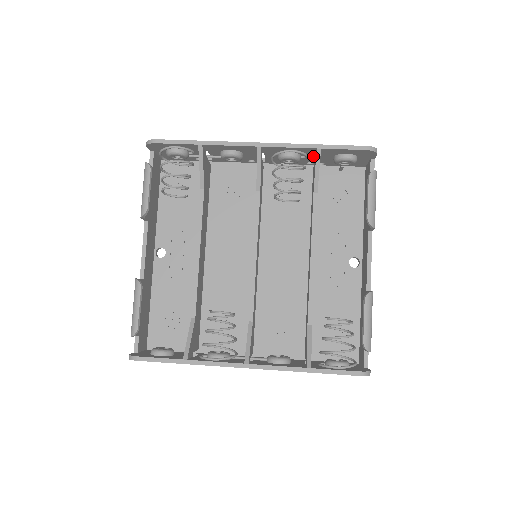
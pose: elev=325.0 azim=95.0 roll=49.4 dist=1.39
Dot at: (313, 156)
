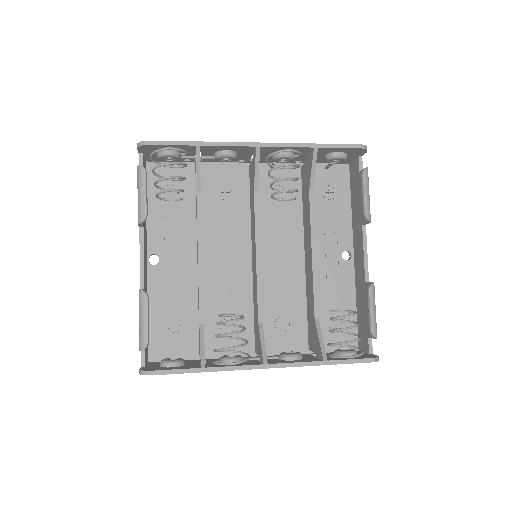
Dot at: (306, 155)
